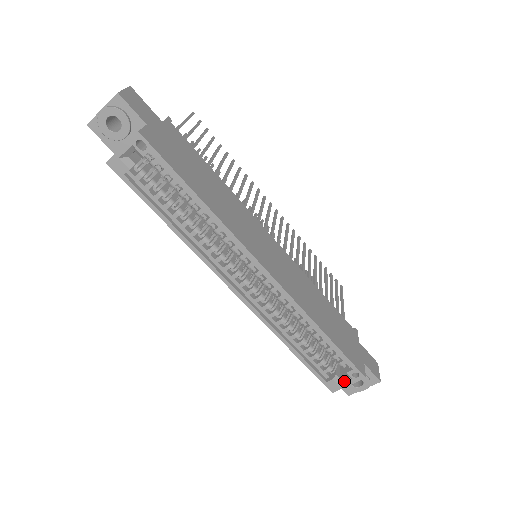
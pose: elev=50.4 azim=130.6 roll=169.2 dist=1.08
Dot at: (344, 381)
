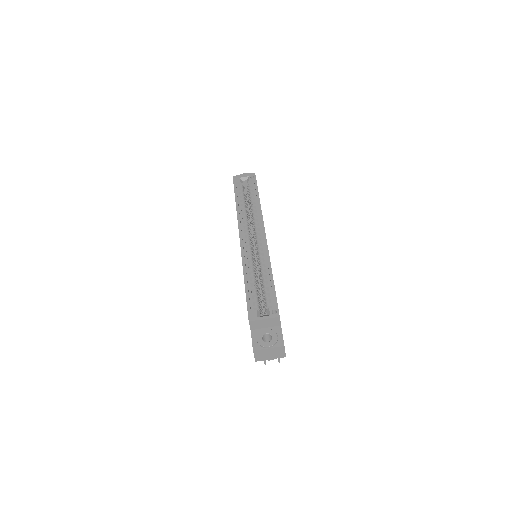
Dot at: (263, 316)
